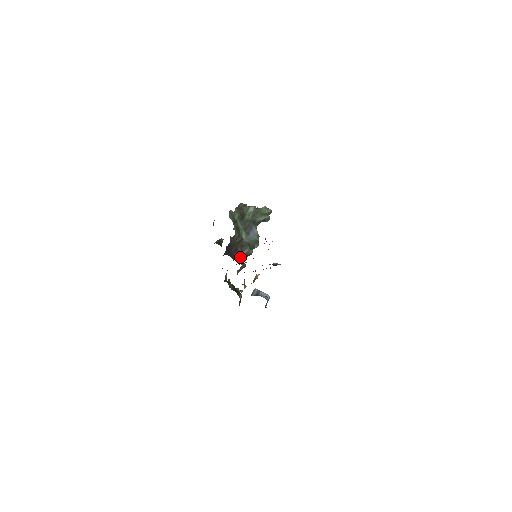
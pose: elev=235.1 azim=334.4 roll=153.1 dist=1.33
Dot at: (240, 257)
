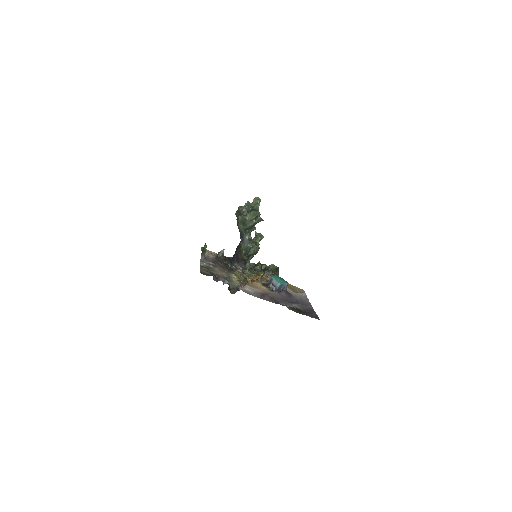
Dot at: (240, 262)
